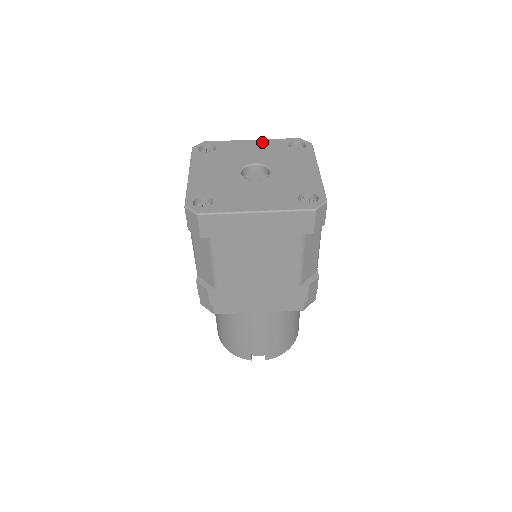
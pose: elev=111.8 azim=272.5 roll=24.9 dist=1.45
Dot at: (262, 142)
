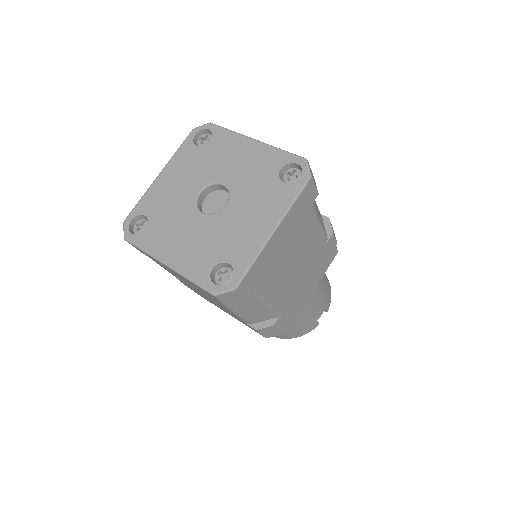
Dot at: (171, 167)
